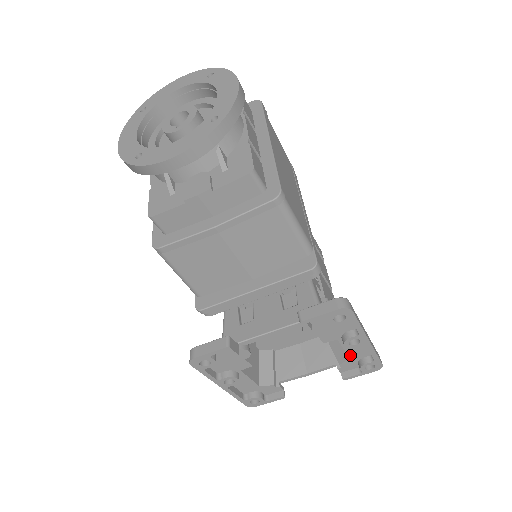
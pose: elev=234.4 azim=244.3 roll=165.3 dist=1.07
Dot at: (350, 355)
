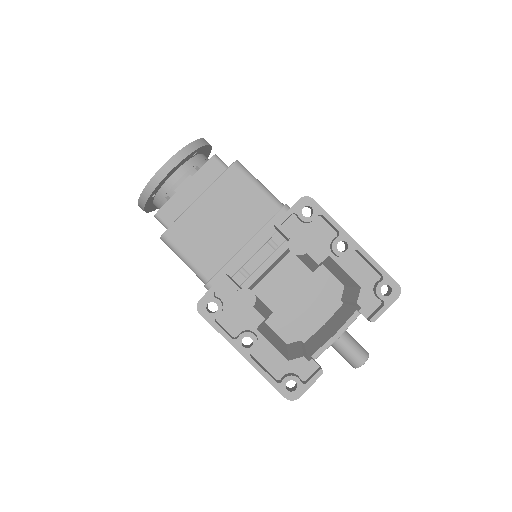
Dot at: (358, 282)
